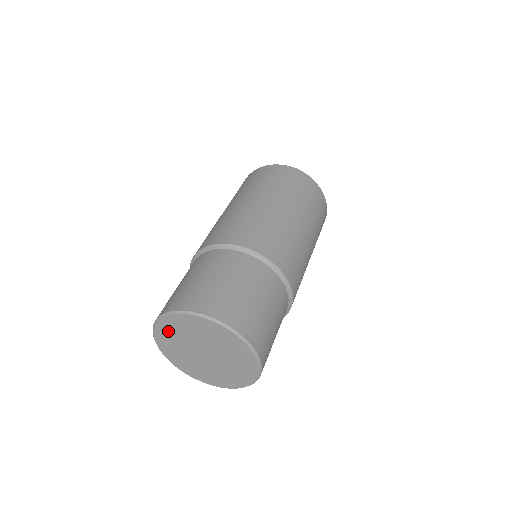
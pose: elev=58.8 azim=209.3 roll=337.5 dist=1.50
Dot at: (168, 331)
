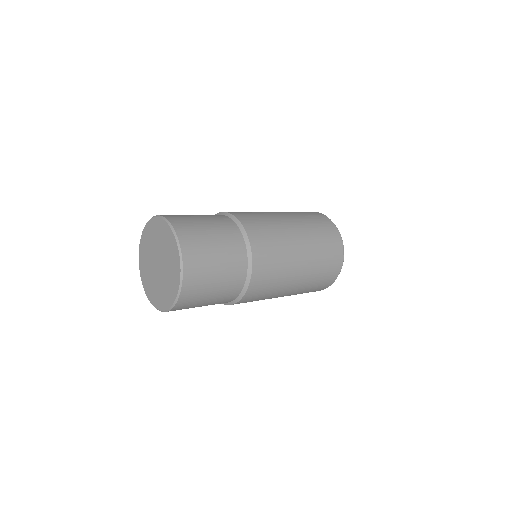
Dot at: (148, 235)
